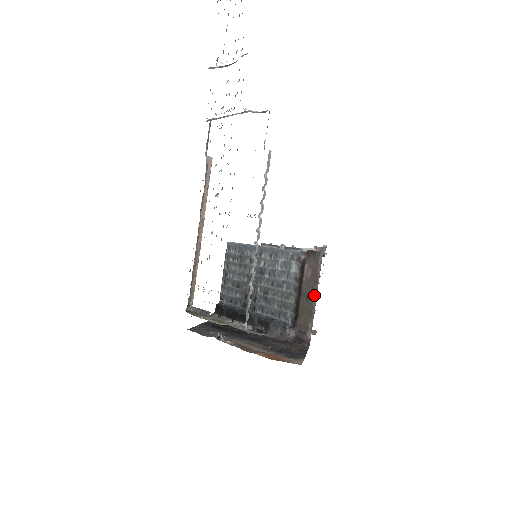
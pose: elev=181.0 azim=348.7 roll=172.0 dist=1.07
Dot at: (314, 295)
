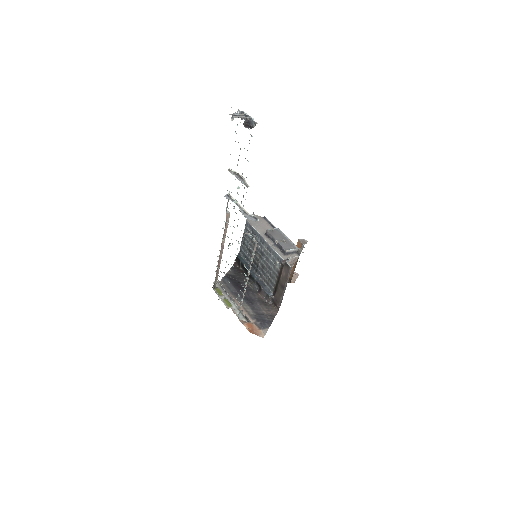
Dot at: (284, 287)
